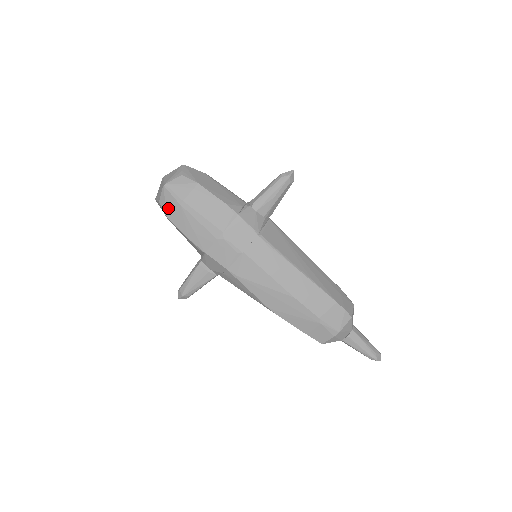
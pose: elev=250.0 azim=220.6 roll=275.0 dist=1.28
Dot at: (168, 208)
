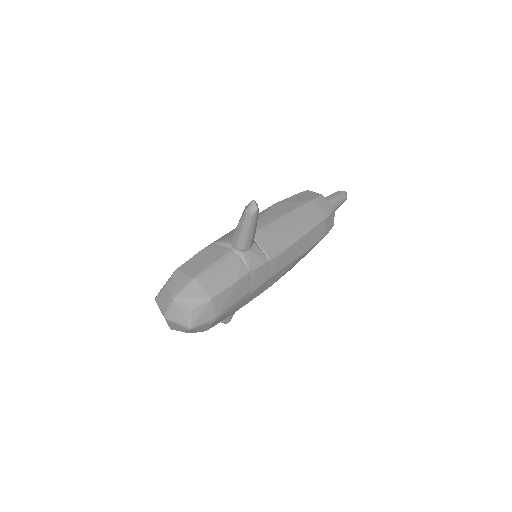
Dot at: (204, 330)
